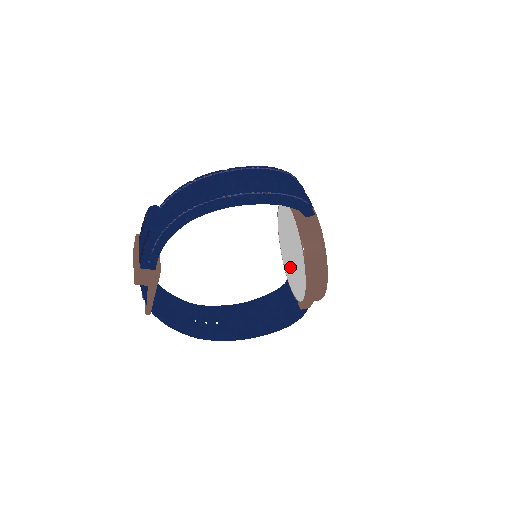
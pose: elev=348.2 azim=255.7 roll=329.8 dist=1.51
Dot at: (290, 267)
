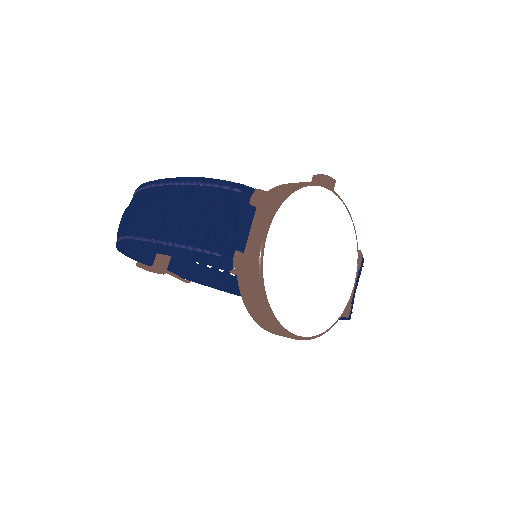
Dot at: occluded
